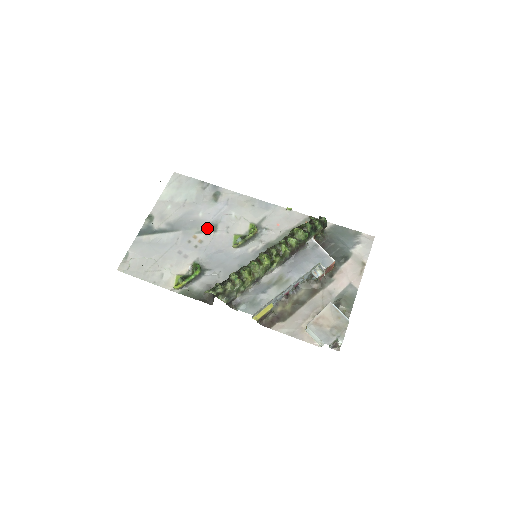
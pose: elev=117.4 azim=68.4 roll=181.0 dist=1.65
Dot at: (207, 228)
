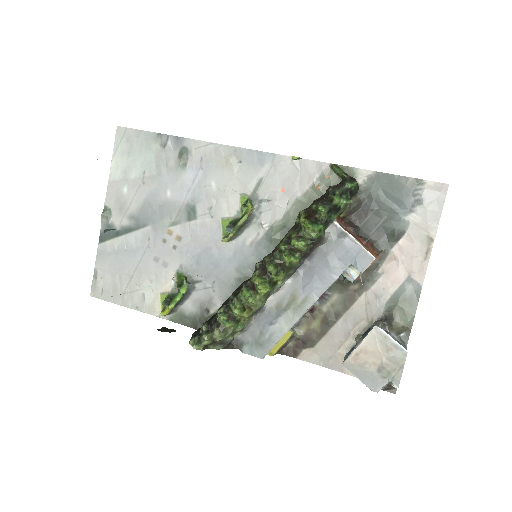
Dot at: (182, 215)
